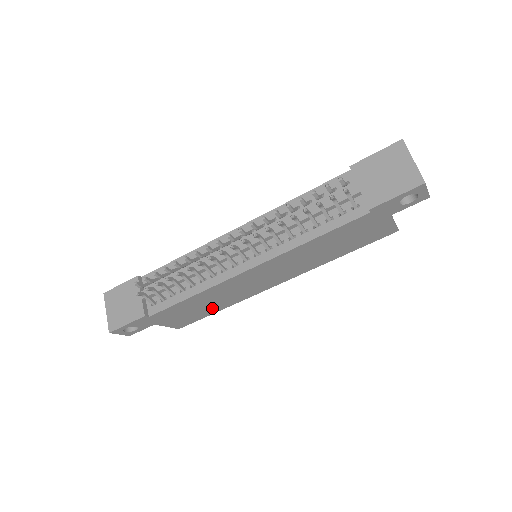
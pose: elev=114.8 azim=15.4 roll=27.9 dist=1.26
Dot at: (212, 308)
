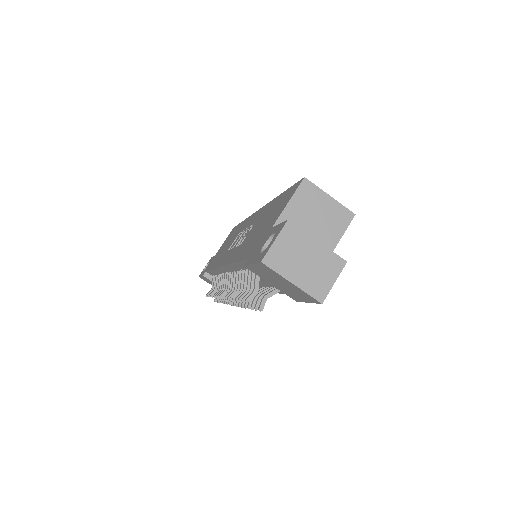
Dot at: occluded
